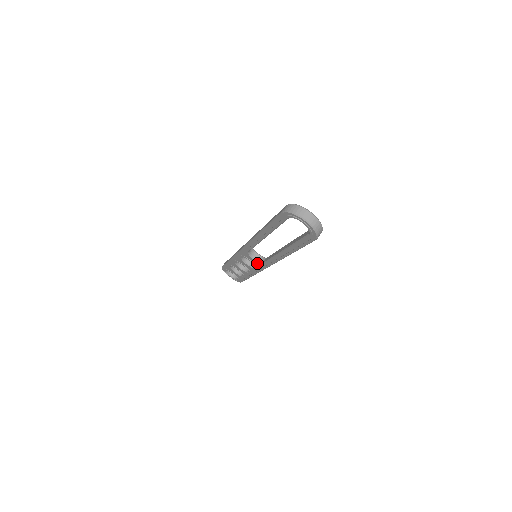
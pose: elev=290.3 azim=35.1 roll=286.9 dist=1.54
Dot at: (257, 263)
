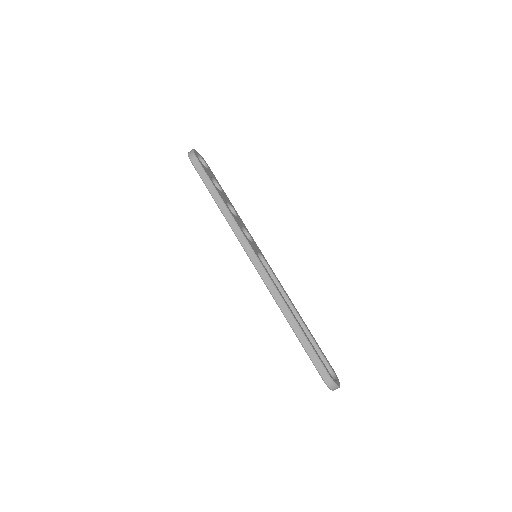
Dot at: occluded
